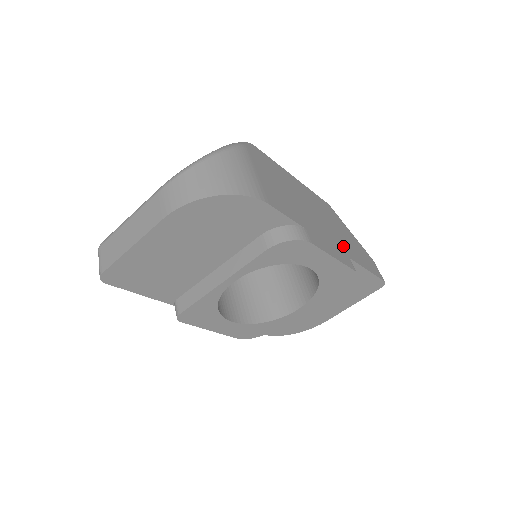
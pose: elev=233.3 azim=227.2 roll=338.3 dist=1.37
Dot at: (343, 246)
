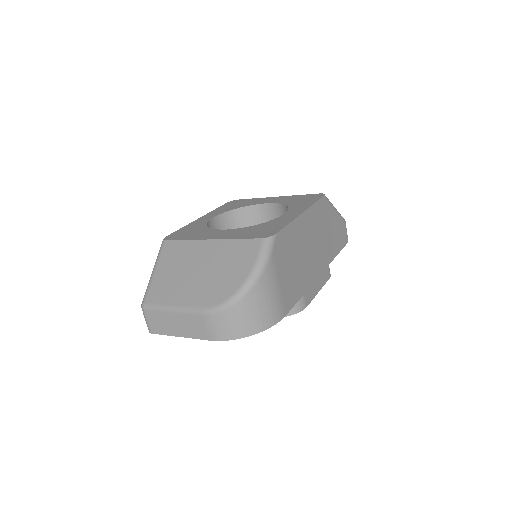
Dot at: (326, 255)
